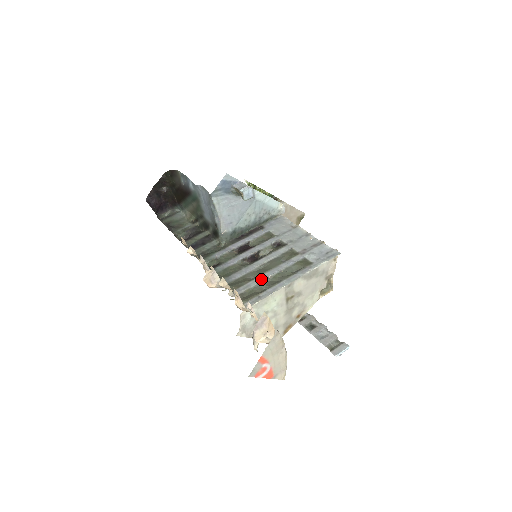
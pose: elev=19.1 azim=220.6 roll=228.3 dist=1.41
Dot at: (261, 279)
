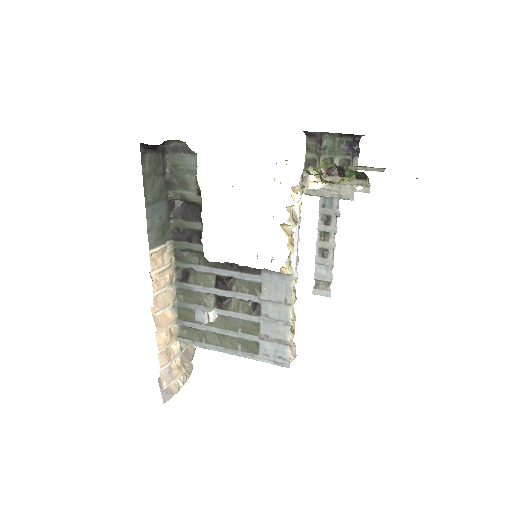
Dot at: (207, 329)
